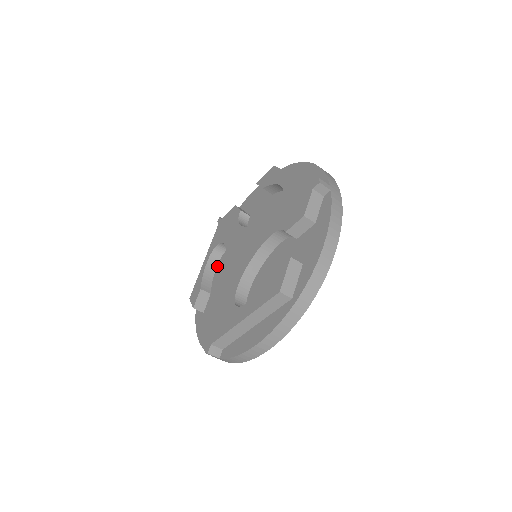
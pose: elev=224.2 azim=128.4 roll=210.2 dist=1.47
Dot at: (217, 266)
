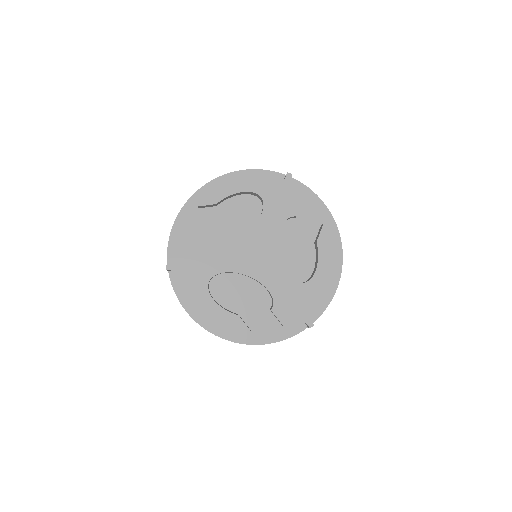
Dot at: (244, 195)
